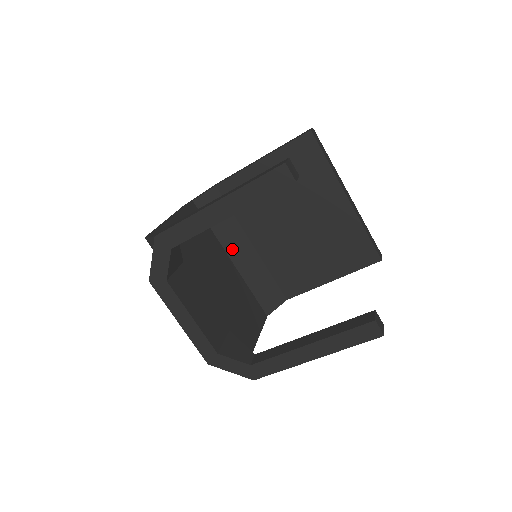
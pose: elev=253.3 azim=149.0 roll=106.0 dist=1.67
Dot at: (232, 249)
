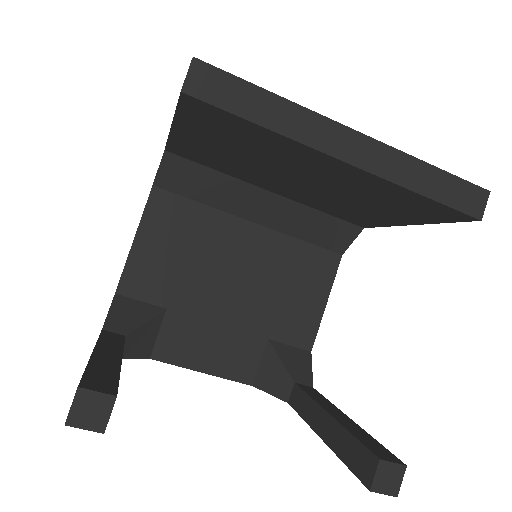
Dot at: (245, 210)
